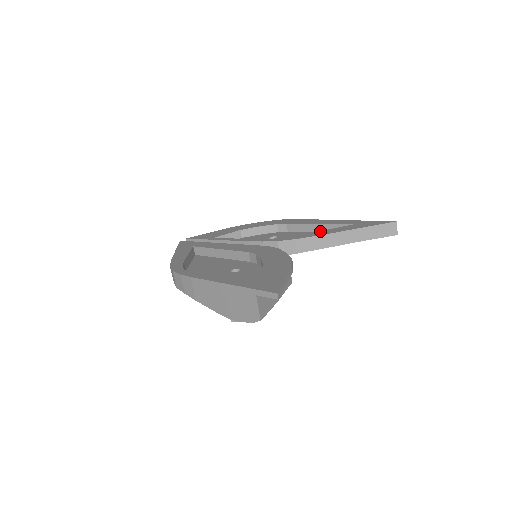
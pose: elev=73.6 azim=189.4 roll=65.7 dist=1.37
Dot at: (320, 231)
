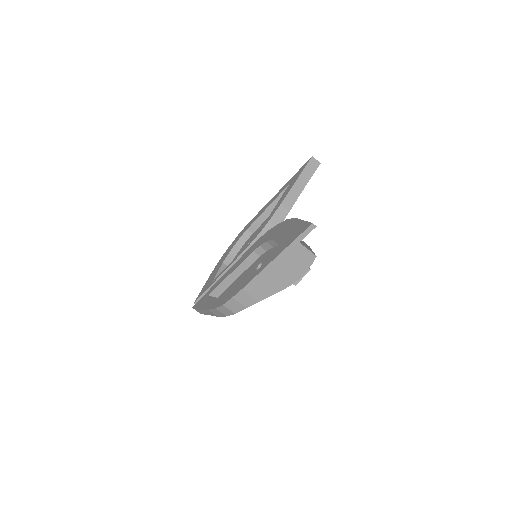
Dot at: (277, 204)
